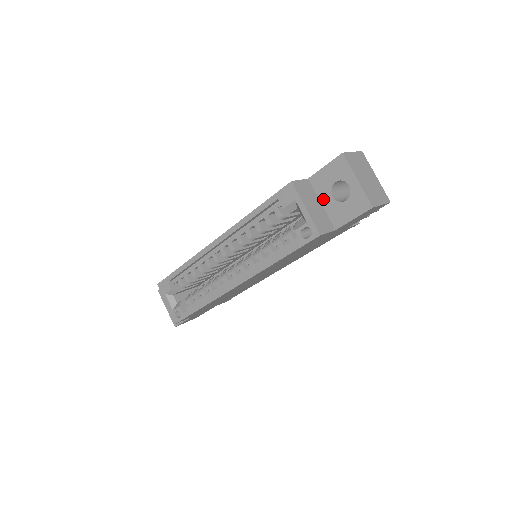
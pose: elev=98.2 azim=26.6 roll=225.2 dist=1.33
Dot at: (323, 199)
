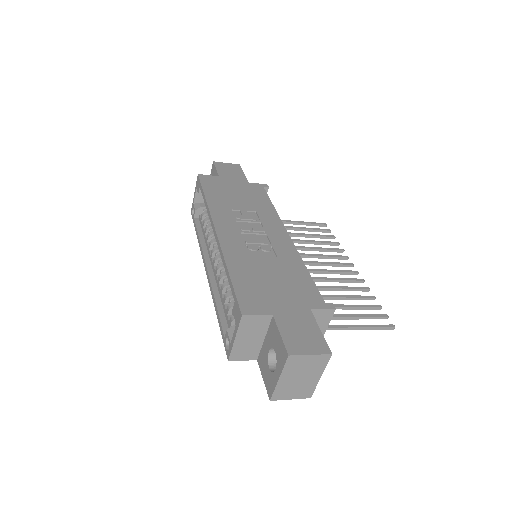
Dot at: (267, 339)
